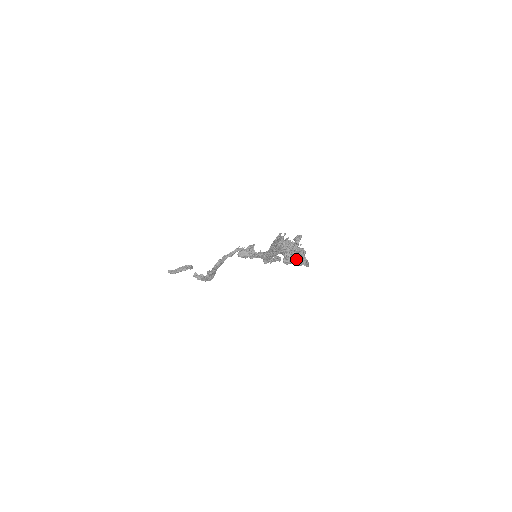
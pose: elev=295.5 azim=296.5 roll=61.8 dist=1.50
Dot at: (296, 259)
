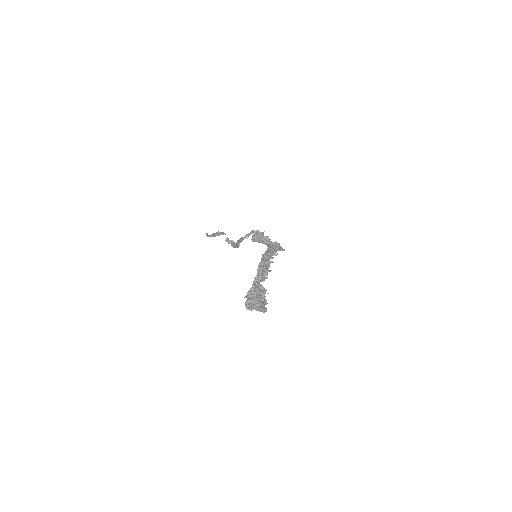
Dot at: (254, 308)
